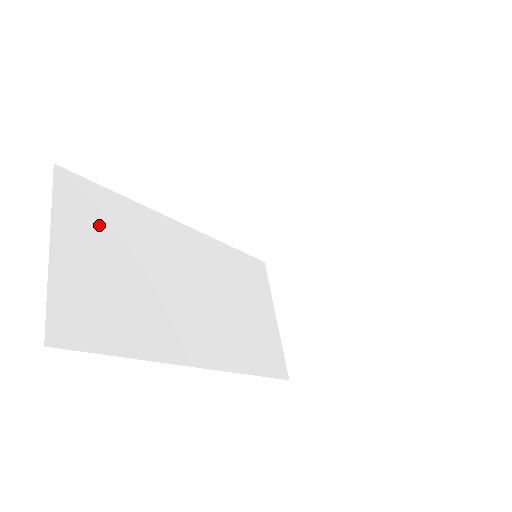
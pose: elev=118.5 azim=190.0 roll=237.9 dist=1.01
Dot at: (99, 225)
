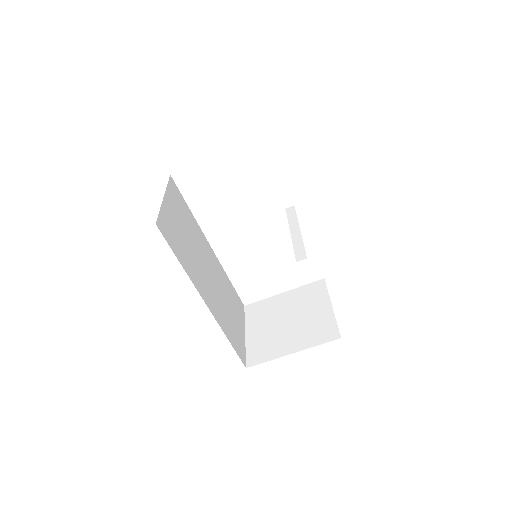
Dot at: (180, 210)
